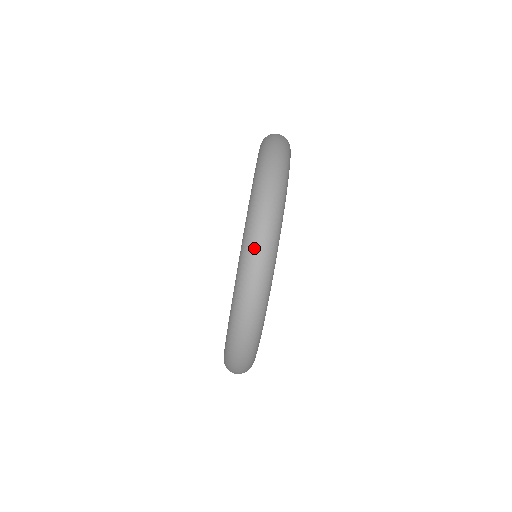
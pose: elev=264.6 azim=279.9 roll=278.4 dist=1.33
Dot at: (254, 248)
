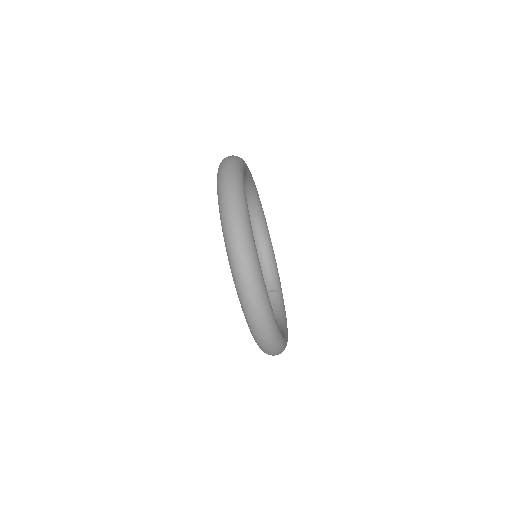
Dot at: (266, 349)
